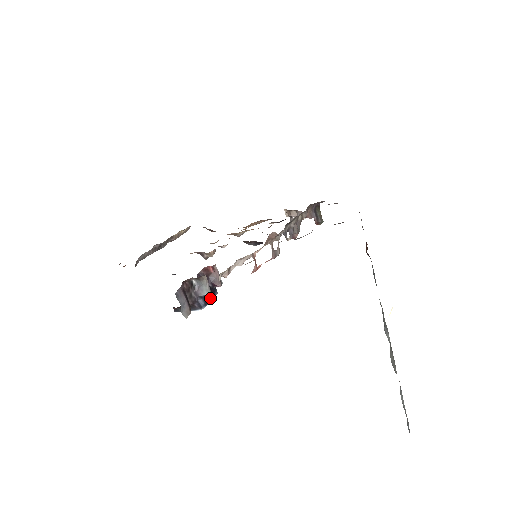
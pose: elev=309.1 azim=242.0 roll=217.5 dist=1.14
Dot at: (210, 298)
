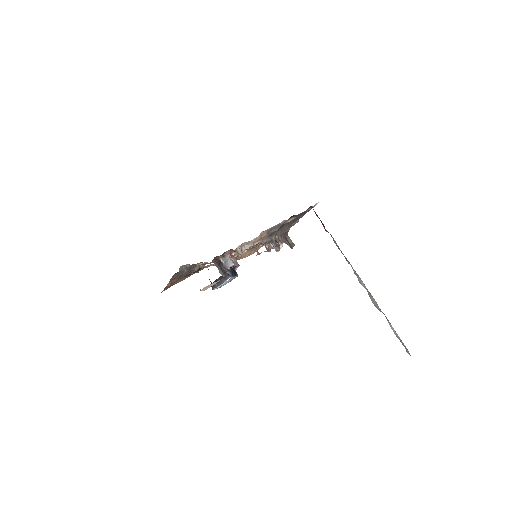
Dot at: (234, 274)
